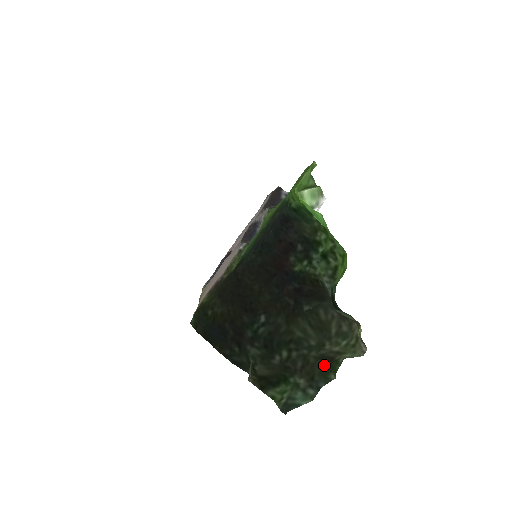
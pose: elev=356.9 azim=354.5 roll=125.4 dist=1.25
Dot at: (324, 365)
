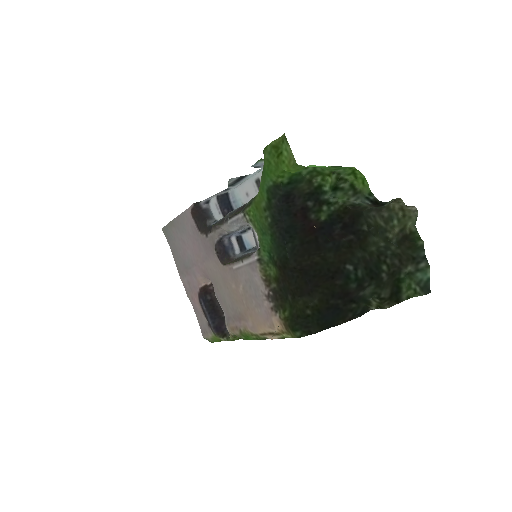
Dot at: (408, 244)
